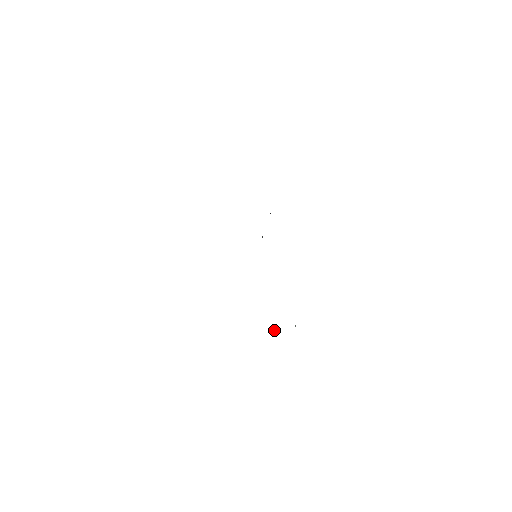
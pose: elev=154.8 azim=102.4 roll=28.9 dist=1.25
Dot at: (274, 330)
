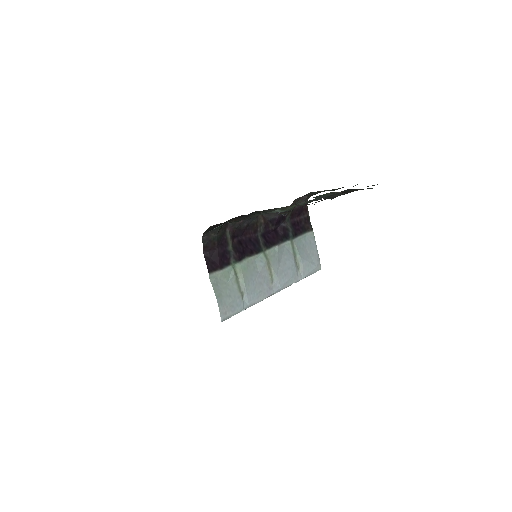
Dot at: occluded
